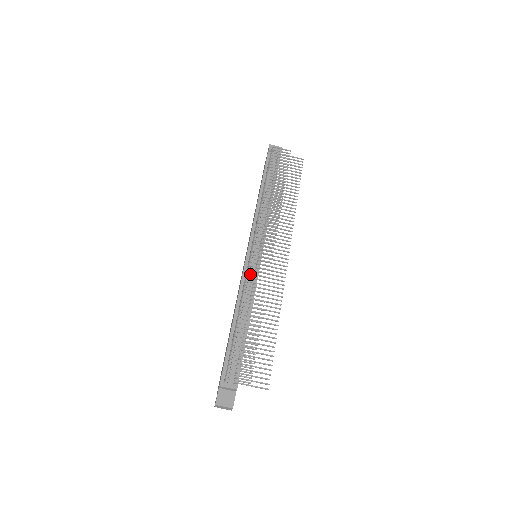
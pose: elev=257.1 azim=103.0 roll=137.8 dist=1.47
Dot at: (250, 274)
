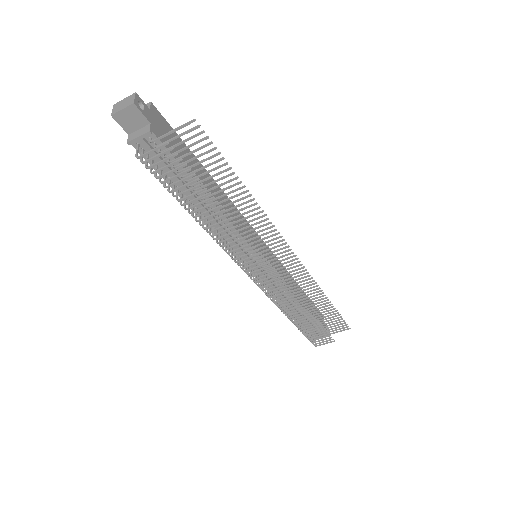
Dot at: (272, 297)
